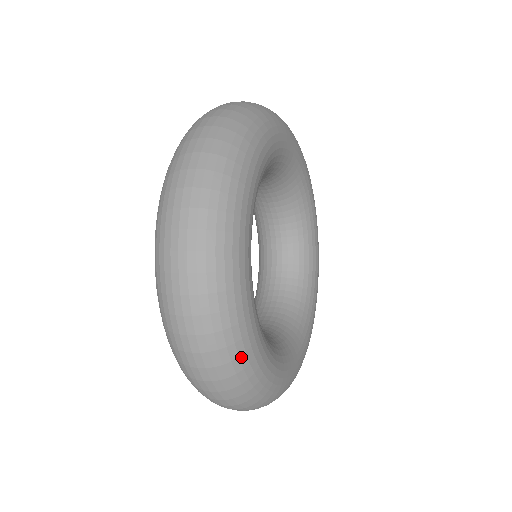
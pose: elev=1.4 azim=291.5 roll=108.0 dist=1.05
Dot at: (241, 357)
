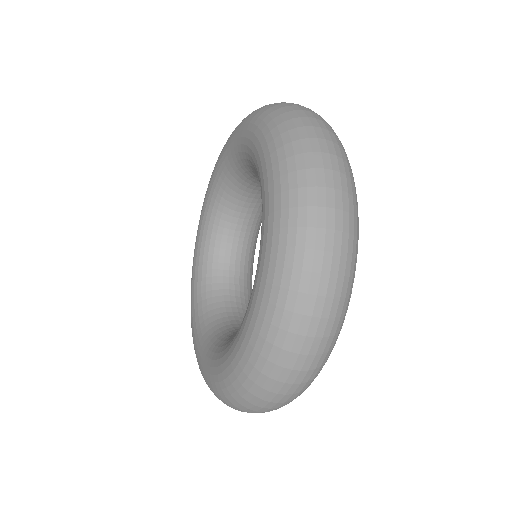
Dot at: (340, 330)
